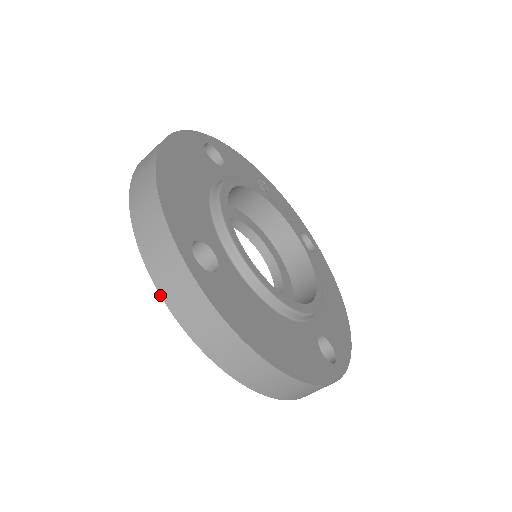
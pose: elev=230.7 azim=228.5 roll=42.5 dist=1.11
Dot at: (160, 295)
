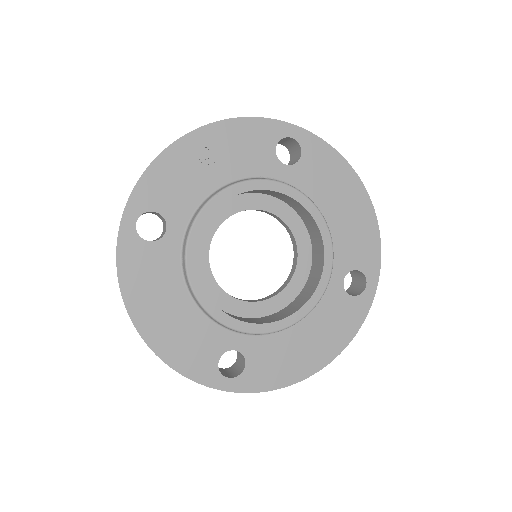
Dot at: occluded
